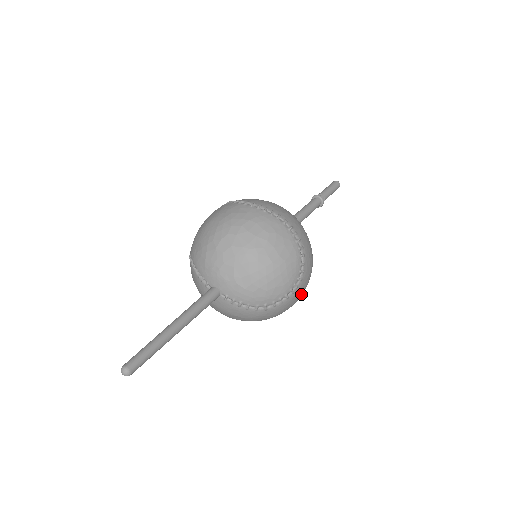
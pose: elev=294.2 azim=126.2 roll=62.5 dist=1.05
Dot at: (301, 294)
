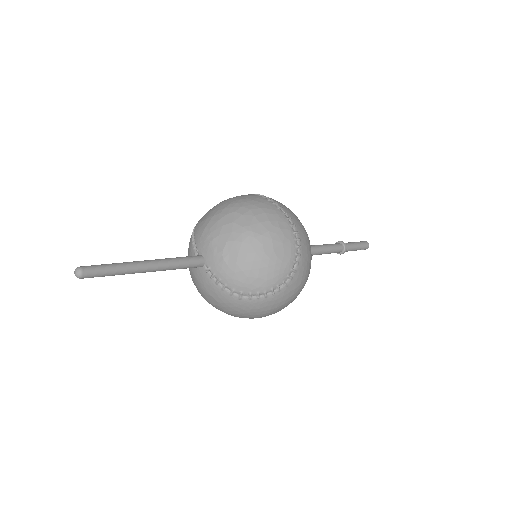
Dot at: (282, 304)
